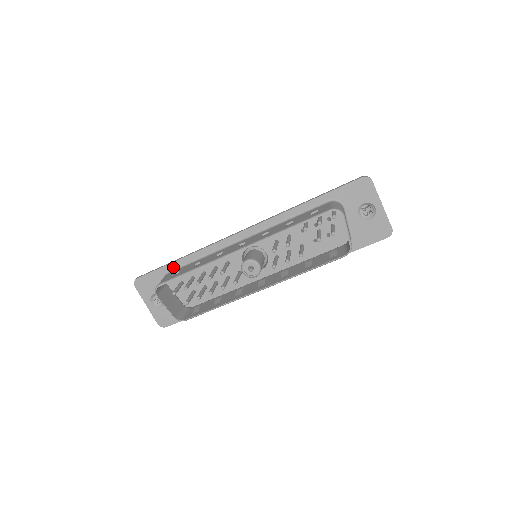
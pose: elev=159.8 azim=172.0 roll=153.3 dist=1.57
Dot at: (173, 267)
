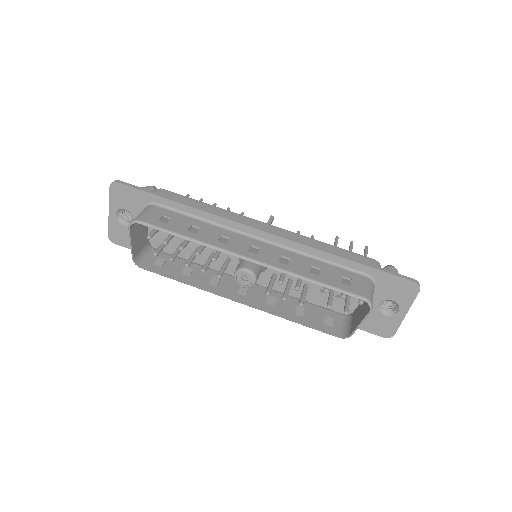
Dot at: (166, 204)
